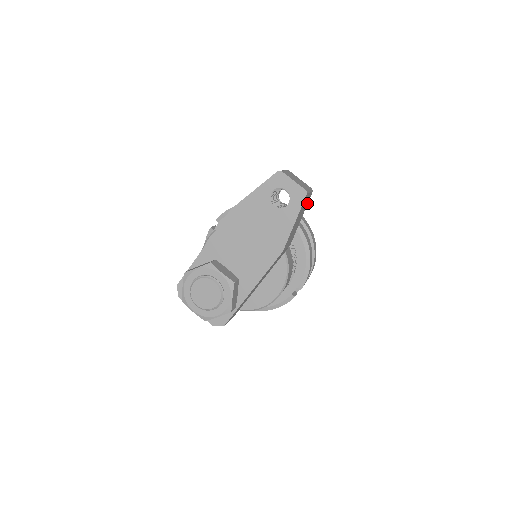
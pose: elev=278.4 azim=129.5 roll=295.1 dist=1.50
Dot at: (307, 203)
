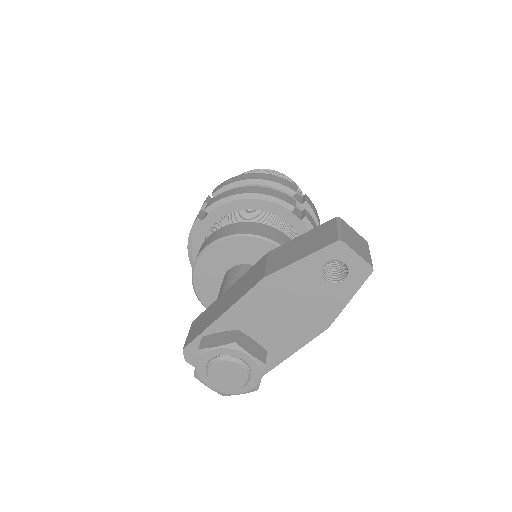
Dot at: occluded
